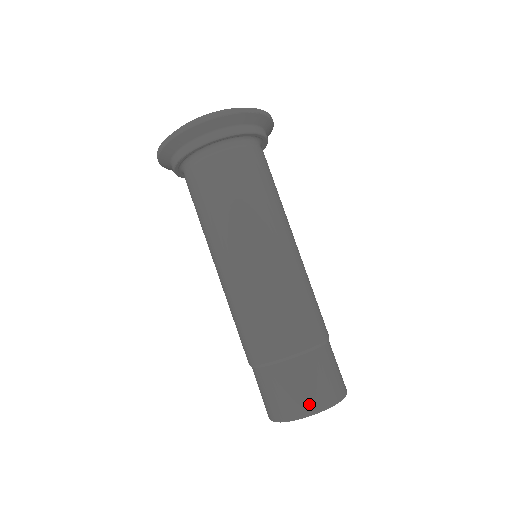
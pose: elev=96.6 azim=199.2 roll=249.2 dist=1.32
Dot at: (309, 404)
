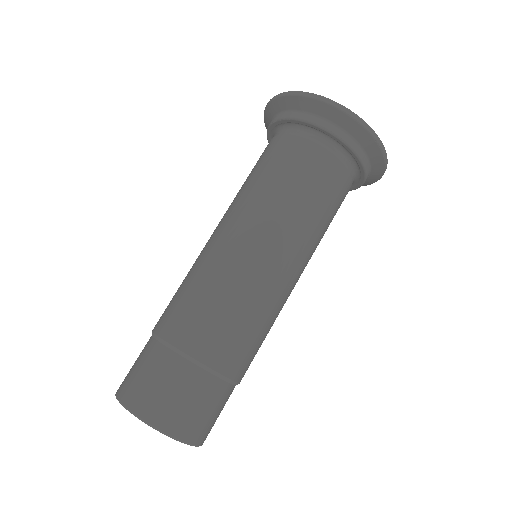
Dot at: (156, 412)
